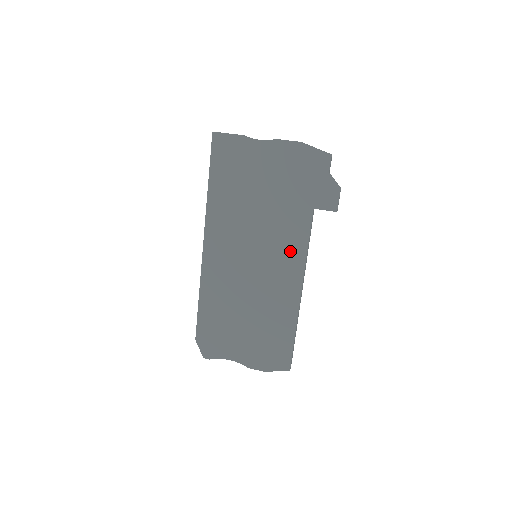
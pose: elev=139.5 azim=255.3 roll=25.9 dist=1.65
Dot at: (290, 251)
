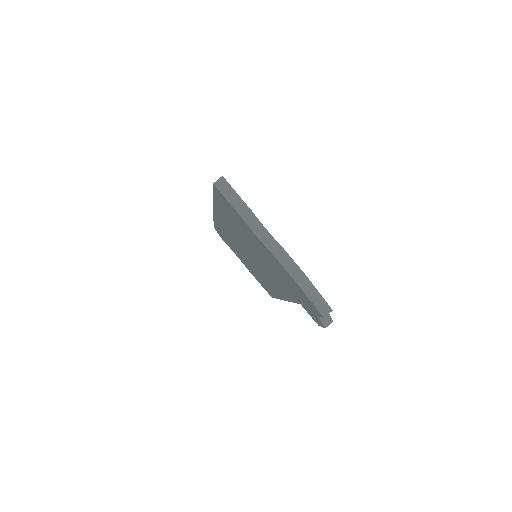
Dot at: occluded
